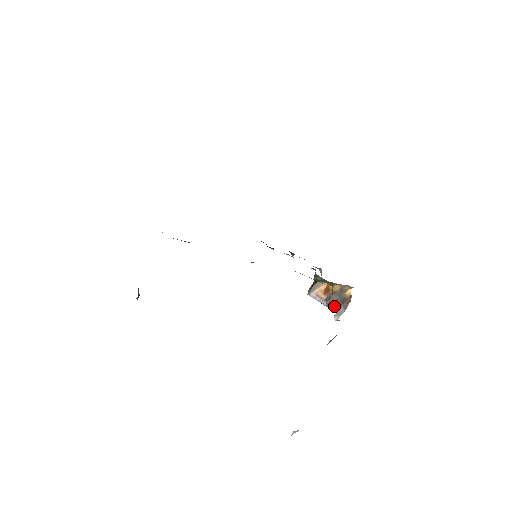
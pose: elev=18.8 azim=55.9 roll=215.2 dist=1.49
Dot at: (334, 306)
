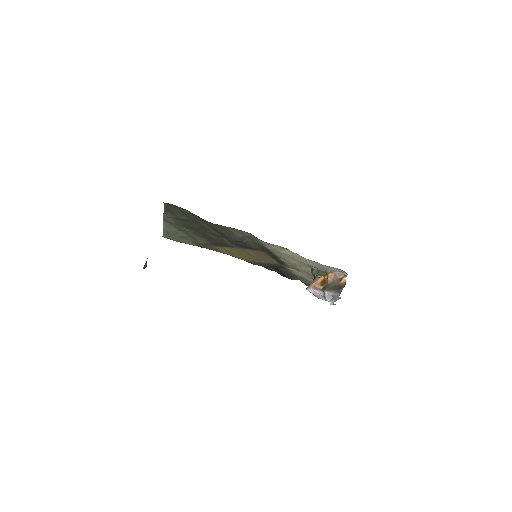
Dot at: (330, 294)
